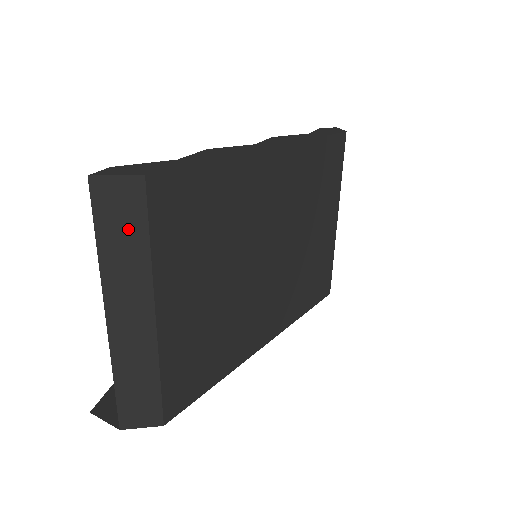
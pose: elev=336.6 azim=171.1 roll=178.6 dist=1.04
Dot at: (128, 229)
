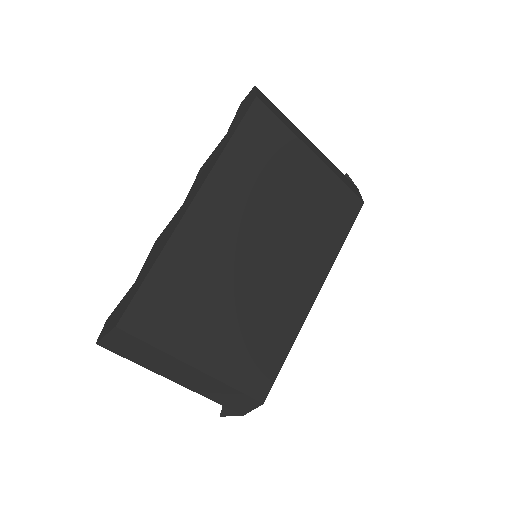
Dot at: (138, 349)
